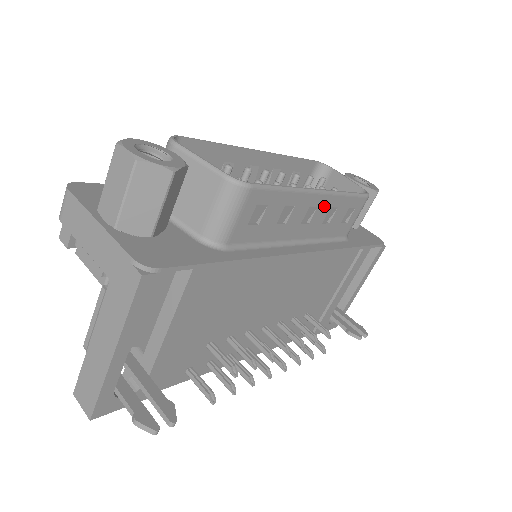
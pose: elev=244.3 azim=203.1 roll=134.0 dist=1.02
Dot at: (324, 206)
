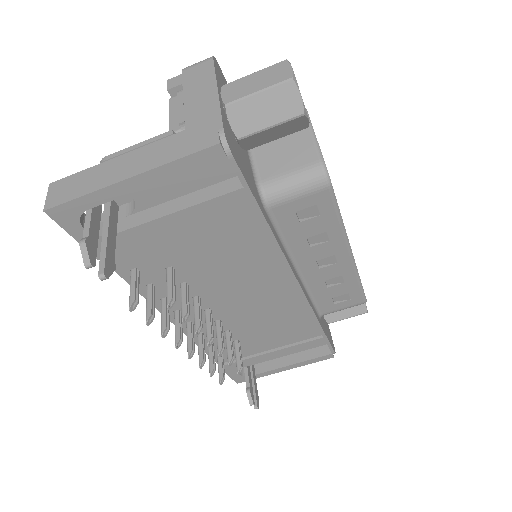
Dot at: (341, 268)
